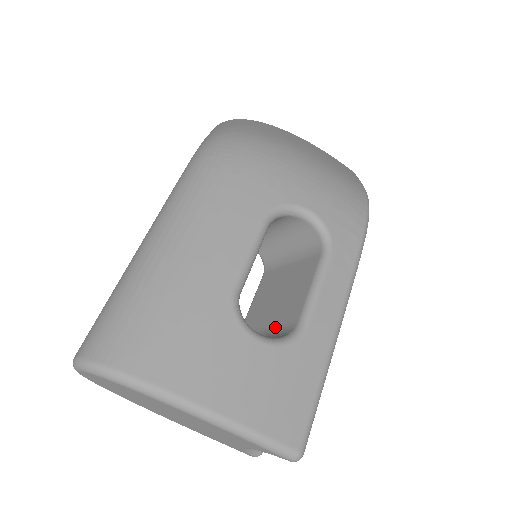
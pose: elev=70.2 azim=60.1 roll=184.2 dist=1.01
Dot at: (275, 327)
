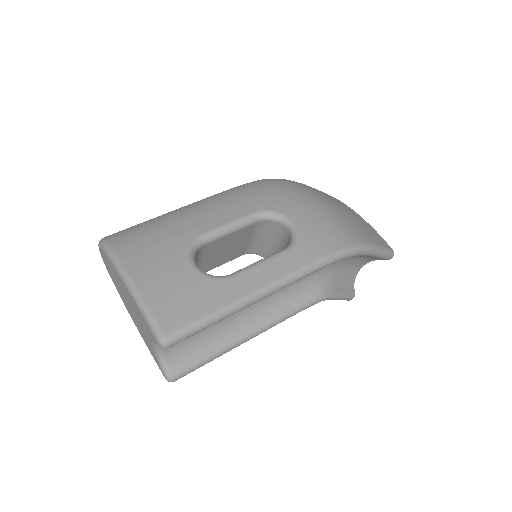
Dot at: occluded
